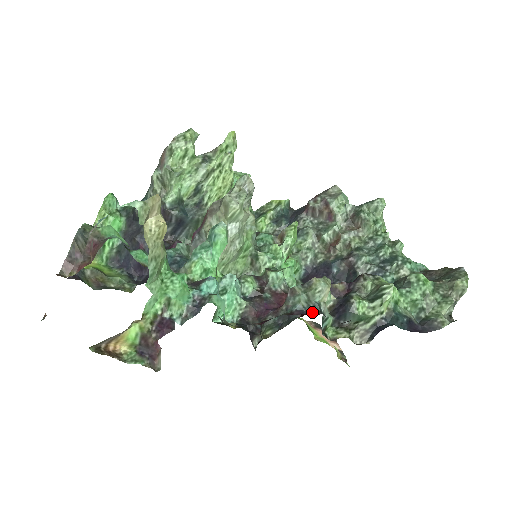
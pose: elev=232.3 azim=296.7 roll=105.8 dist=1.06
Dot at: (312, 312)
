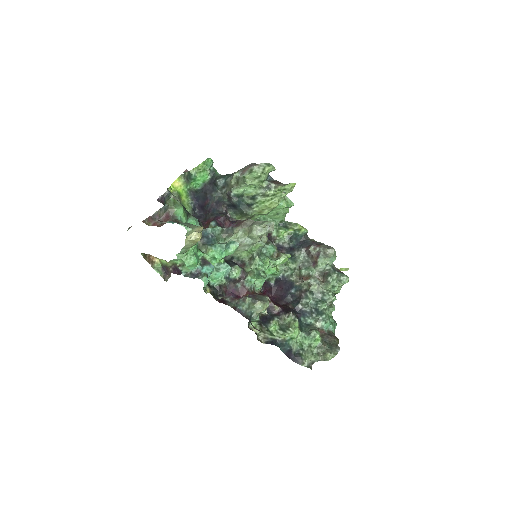
Dot at: (245, 315)
